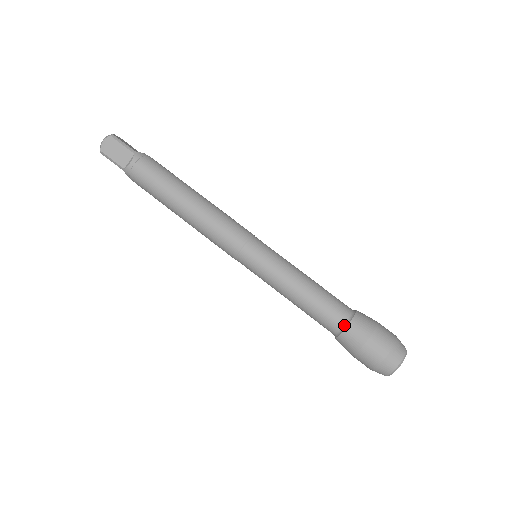
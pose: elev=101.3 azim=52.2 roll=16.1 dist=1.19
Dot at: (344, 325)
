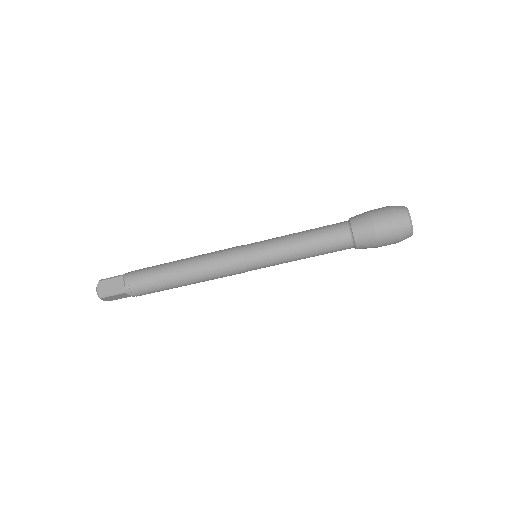
Dot at: occluded
